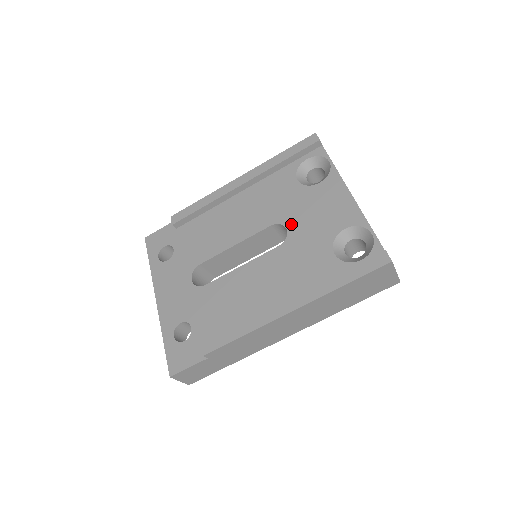
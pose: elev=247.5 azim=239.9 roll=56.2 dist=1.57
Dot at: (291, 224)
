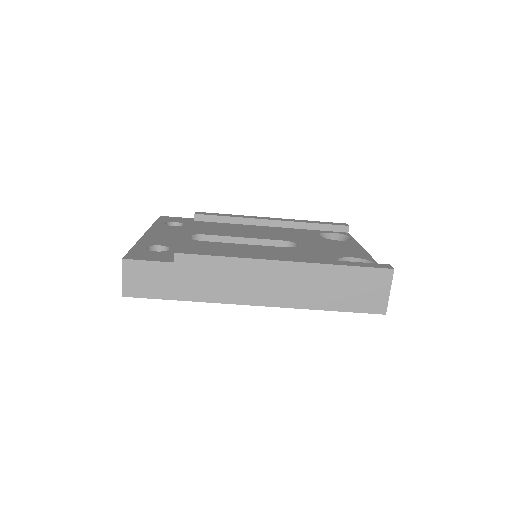
Dot at: (304, 244)
